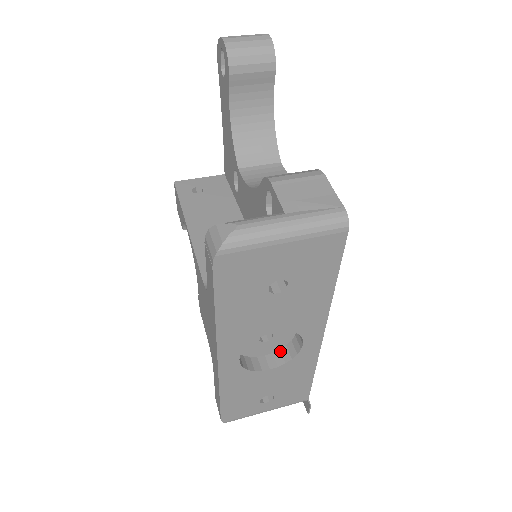
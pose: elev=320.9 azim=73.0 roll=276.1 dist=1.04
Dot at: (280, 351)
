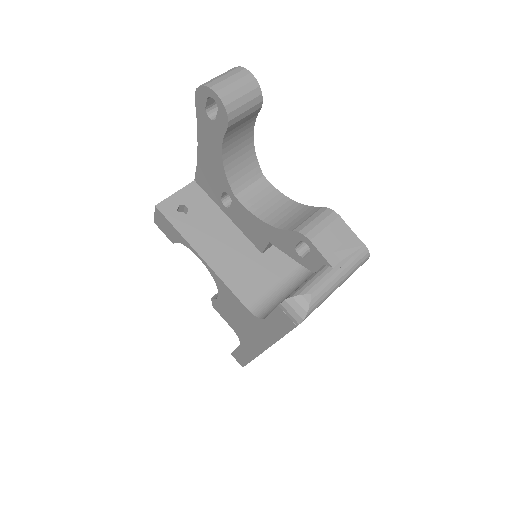
Dot at: occluded
